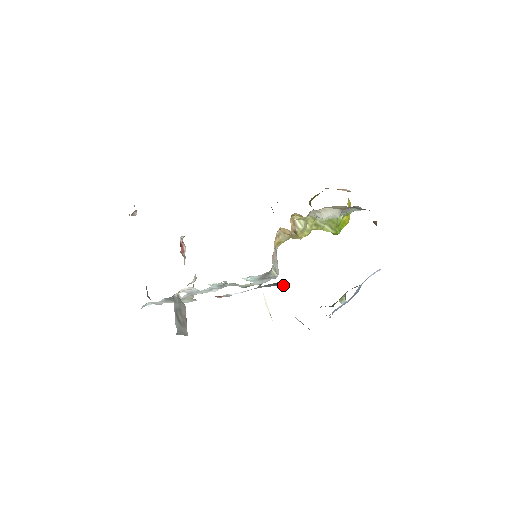
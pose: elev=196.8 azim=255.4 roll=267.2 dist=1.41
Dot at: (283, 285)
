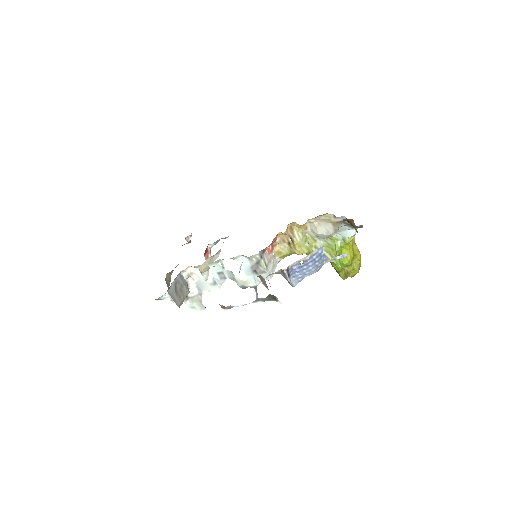
Dot at: (279, 301)
